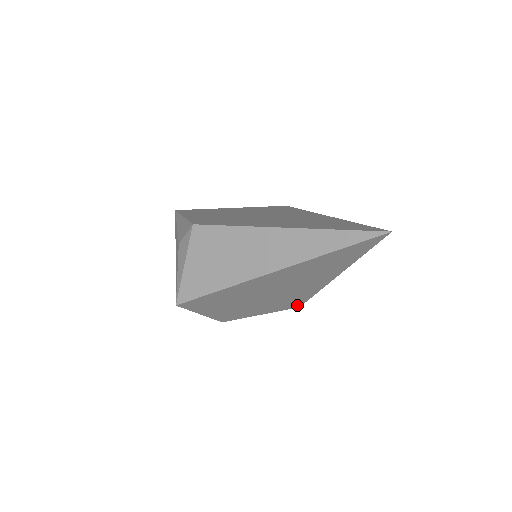
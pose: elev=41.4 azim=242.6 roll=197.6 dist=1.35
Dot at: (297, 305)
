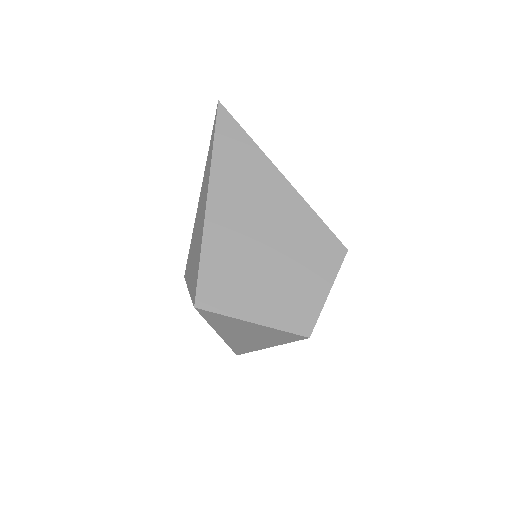
Dot at: (337, 247)
